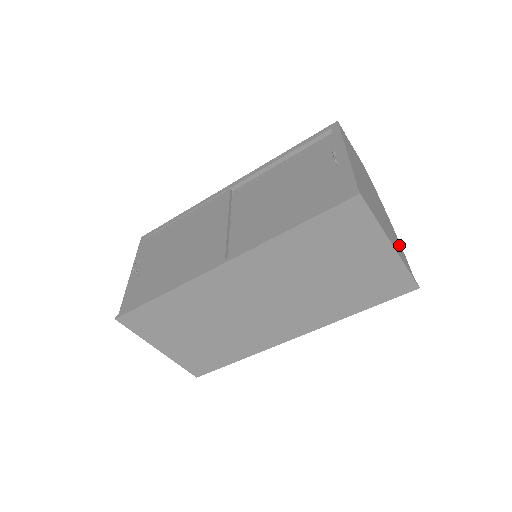
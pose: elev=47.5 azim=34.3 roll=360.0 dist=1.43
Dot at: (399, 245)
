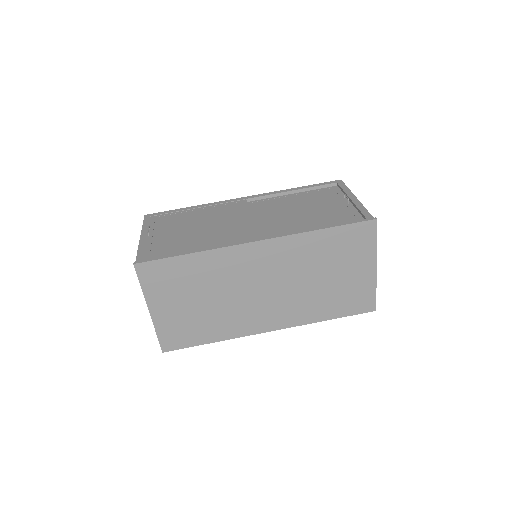
Dot at: occluded
